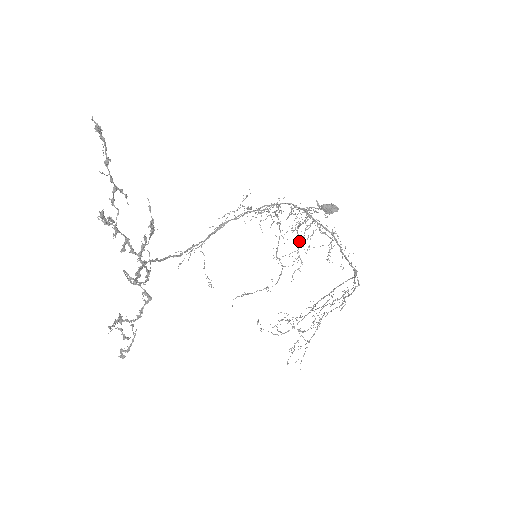
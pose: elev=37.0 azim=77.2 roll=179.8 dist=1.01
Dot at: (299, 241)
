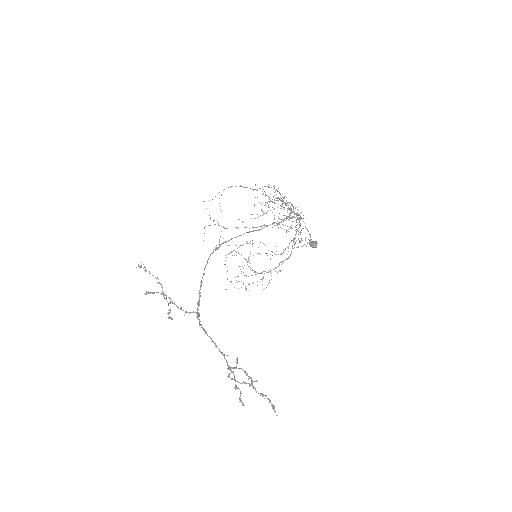
Dot at: occluded
